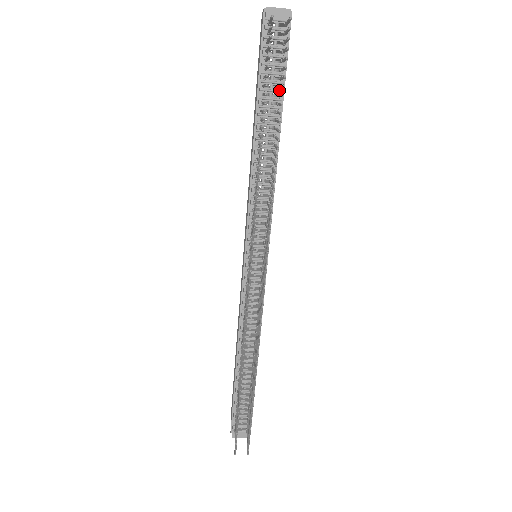
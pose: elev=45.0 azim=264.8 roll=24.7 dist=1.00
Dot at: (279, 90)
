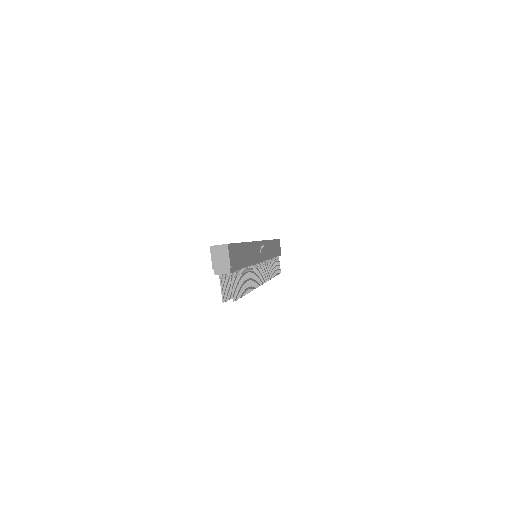
Dot at: occluded
